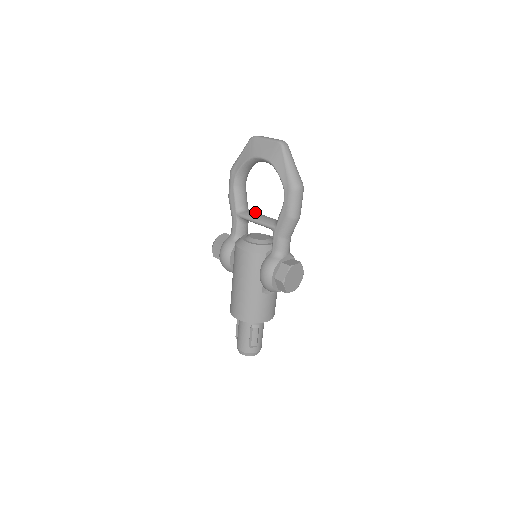
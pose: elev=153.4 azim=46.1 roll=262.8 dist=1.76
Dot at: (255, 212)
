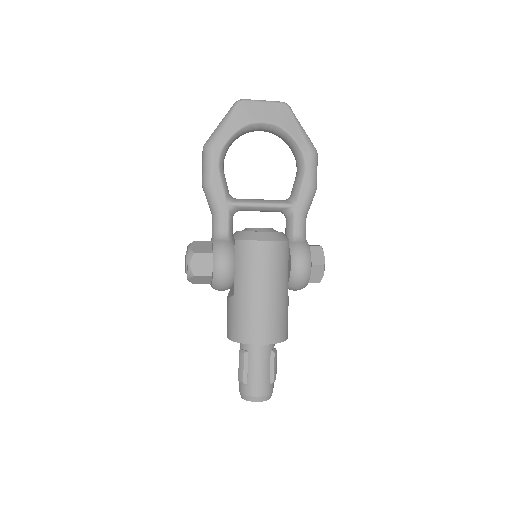
Dot at: occluded
